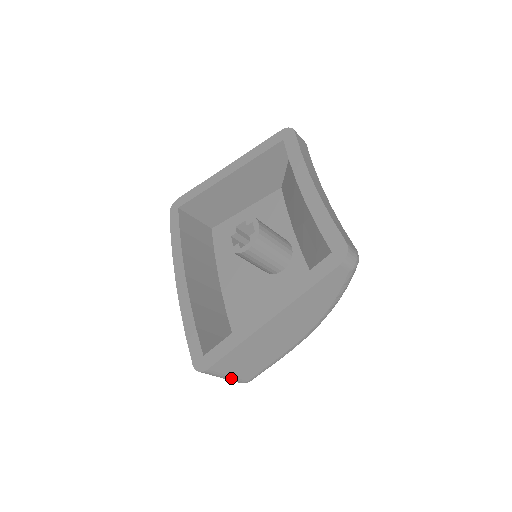
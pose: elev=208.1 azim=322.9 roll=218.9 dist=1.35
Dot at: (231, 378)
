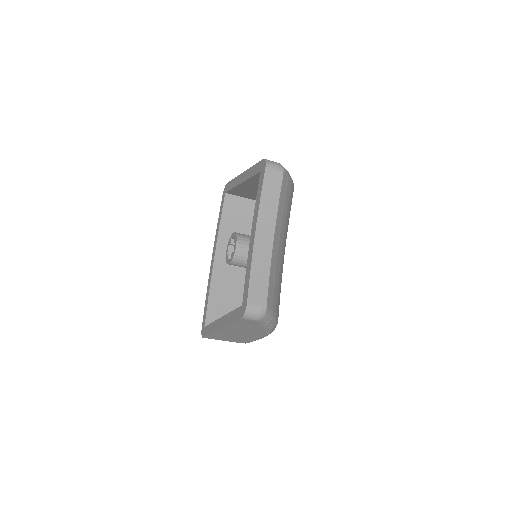
Dot at: occluded
